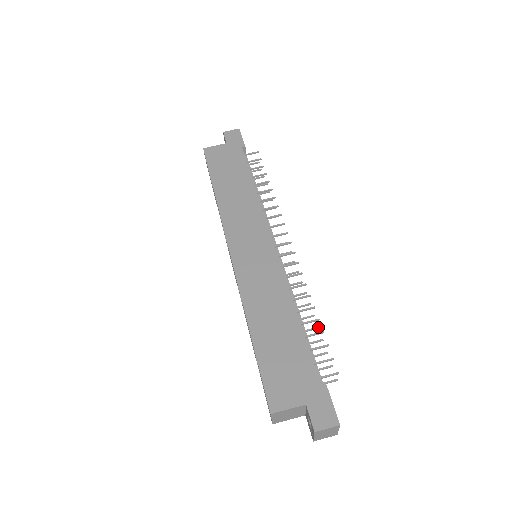
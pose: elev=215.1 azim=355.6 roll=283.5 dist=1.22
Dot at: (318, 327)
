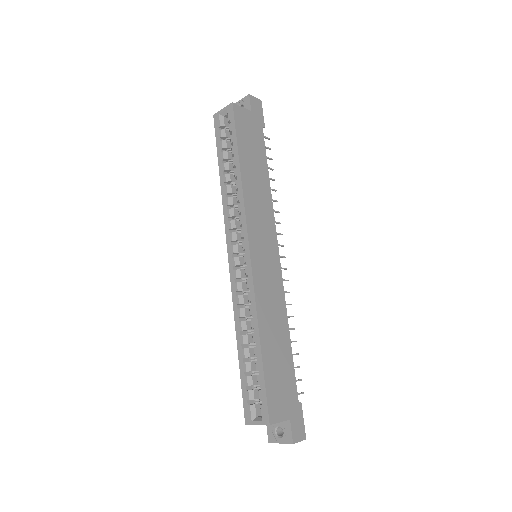
Dot at: occluded
